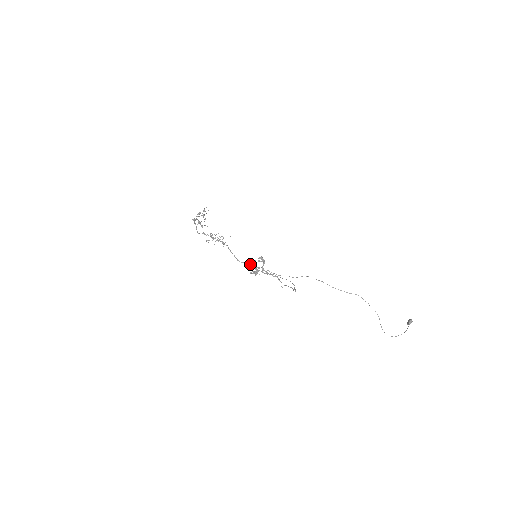
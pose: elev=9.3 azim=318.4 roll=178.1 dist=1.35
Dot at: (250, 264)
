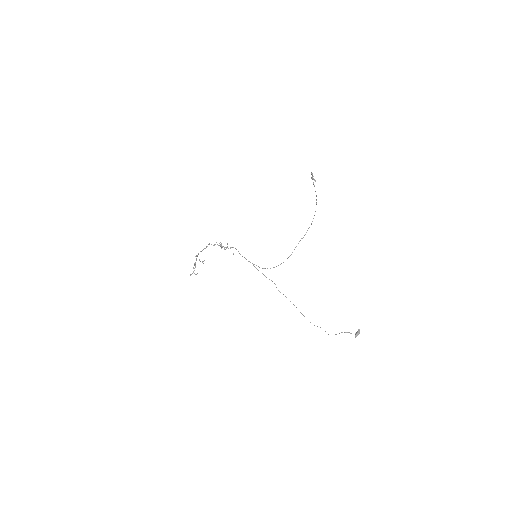
Dot at: (311, 173)
